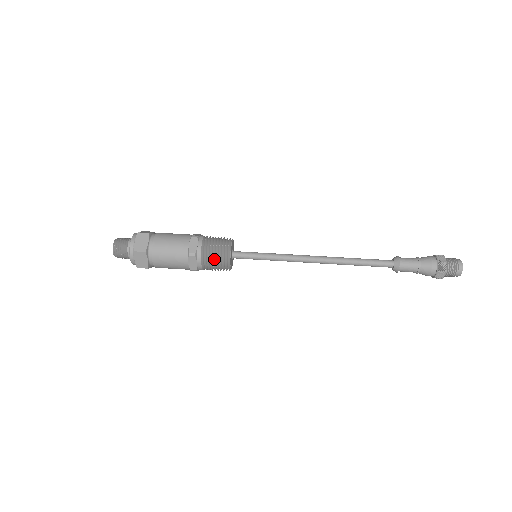
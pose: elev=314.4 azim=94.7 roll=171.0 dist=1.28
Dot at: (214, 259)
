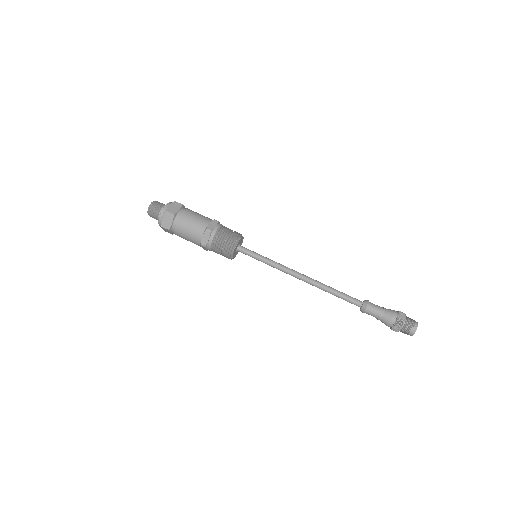
Dot at: (223, 242)
